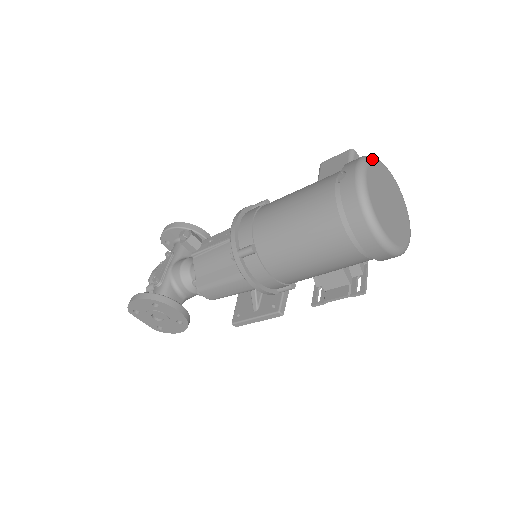
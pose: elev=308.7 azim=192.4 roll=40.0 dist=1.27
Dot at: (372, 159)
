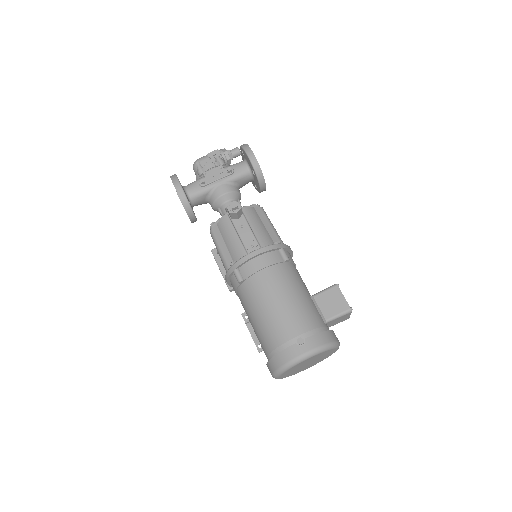
Dot at: (327, 350)
